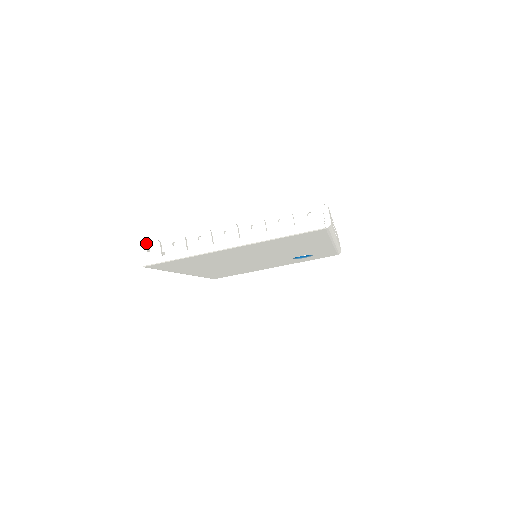
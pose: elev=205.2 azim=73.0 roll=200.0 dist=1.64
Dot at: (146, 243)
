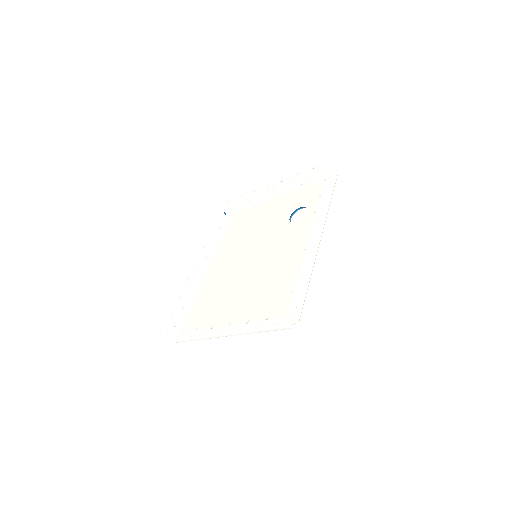
Dot at: (170, 335)
